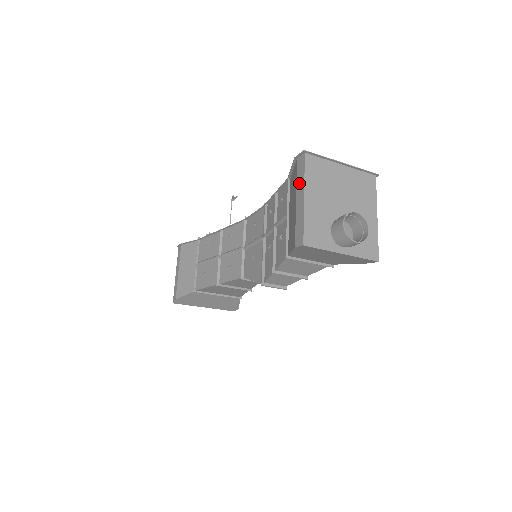
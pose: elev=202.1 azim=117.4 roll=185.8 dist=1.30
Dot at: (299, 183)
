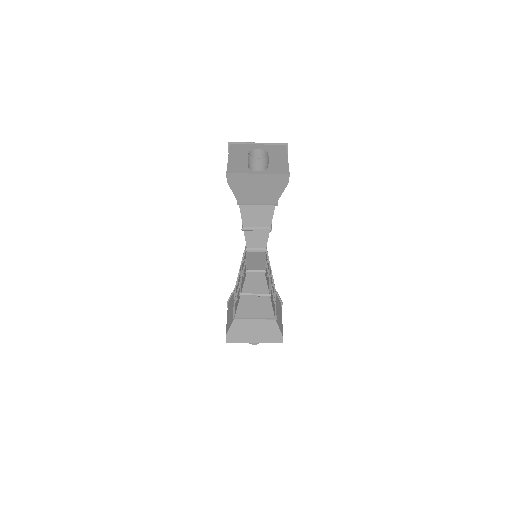
Dot at: occluded
